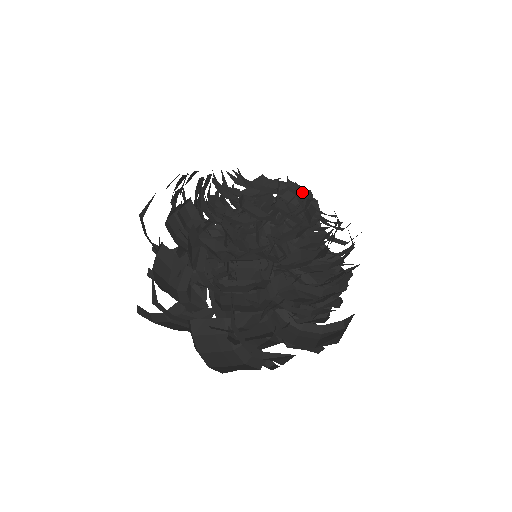
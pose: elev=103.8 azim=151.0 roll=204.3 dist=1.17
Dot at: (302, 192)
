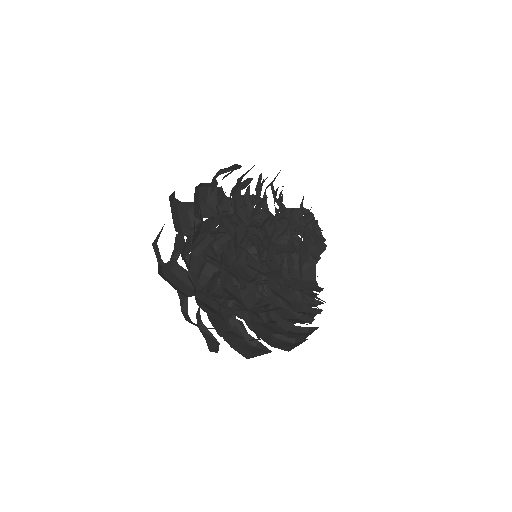
Dot at: (314, 223)
